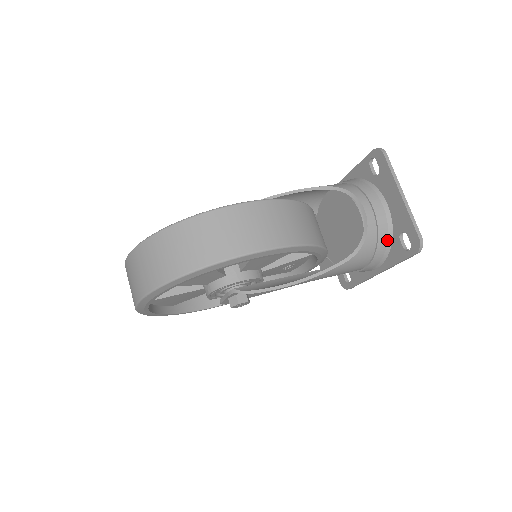
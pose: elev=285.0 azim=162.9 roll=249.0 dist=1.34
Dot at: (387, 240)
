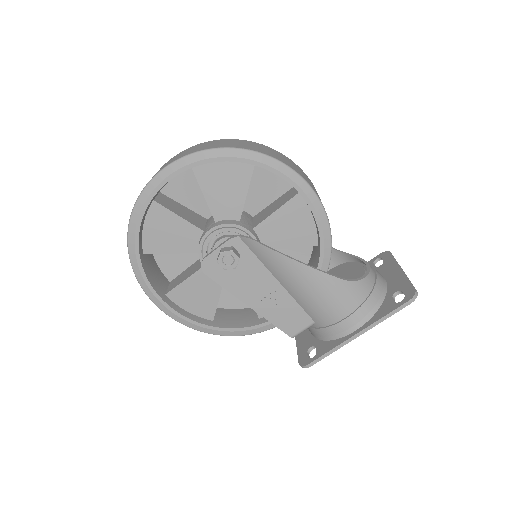
Dot at: (380, 297)
